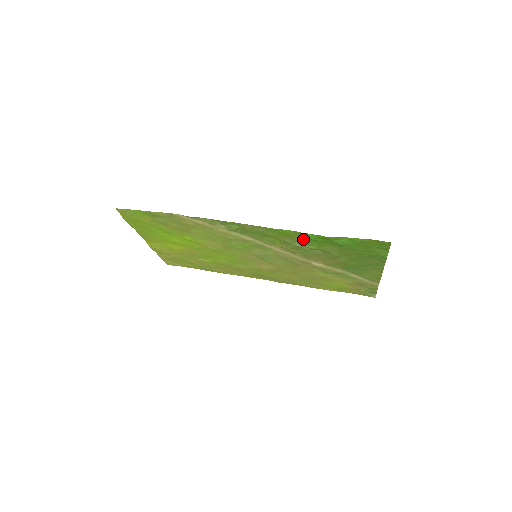
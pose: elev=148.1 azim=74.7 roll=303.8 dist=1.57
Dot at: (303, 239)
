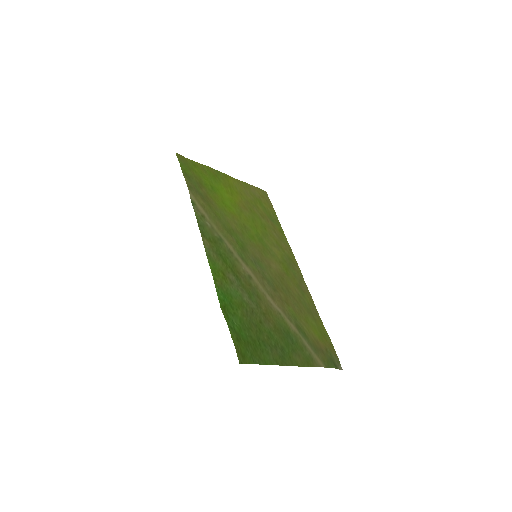
Dot at: (228, 289)
